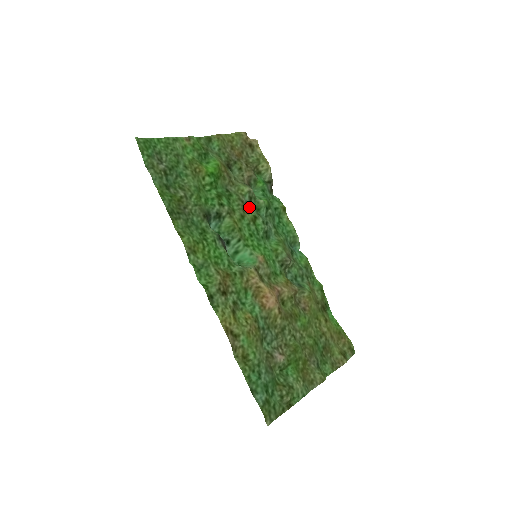
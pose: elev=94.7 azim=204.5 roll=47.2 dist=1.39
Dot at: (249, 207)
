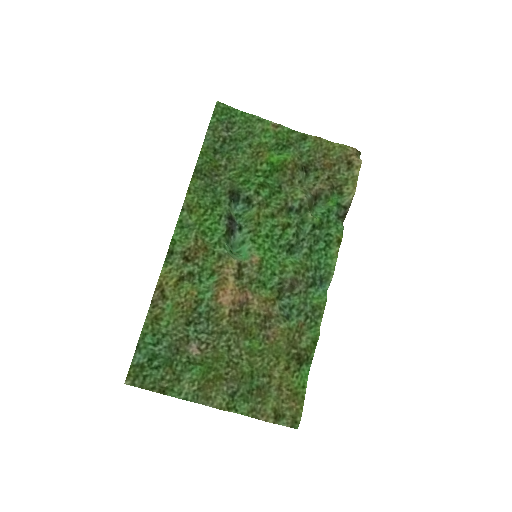
Dot at: (293, 214)
